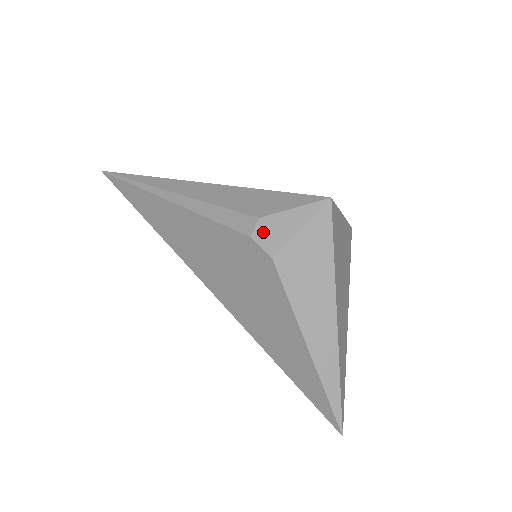
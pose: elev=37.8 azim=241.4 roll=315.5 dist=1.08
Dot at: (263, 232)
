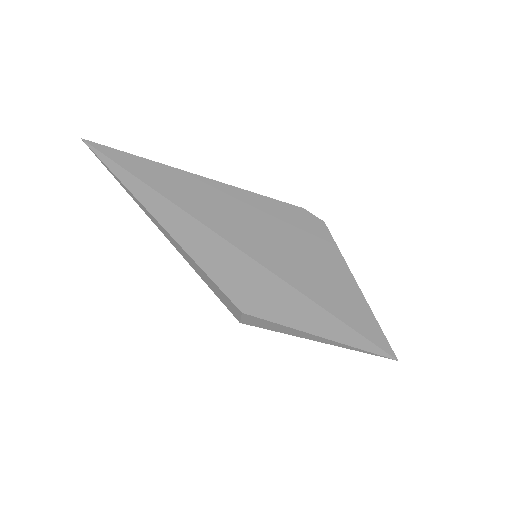
Dot at: occluded
